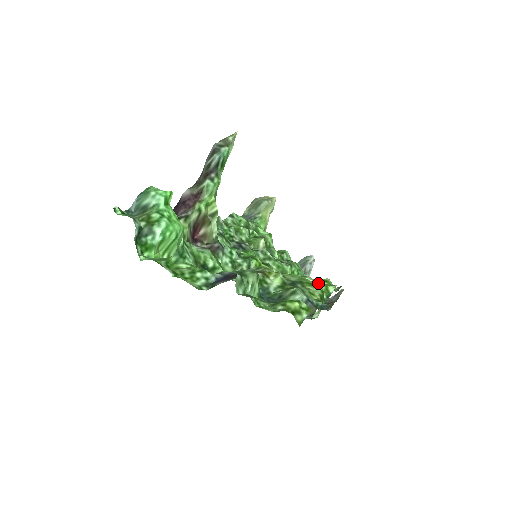
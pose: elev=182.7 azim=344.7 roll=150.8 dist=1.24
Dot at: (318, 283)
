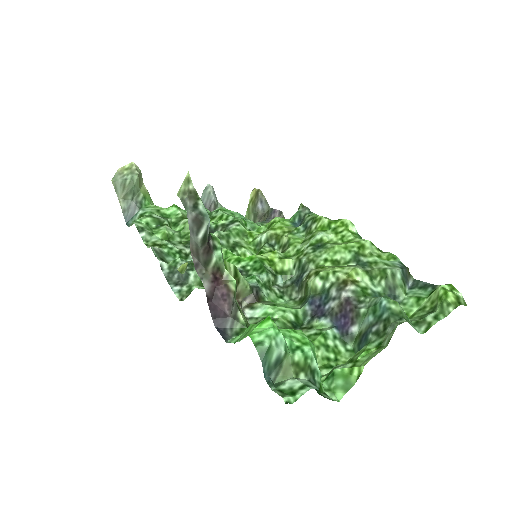
Dot at: (337, 233)
